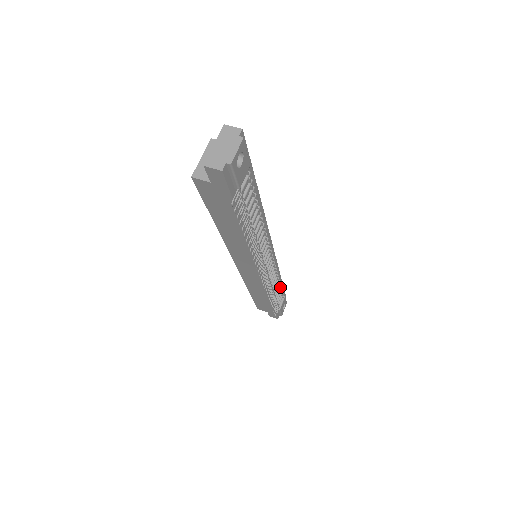
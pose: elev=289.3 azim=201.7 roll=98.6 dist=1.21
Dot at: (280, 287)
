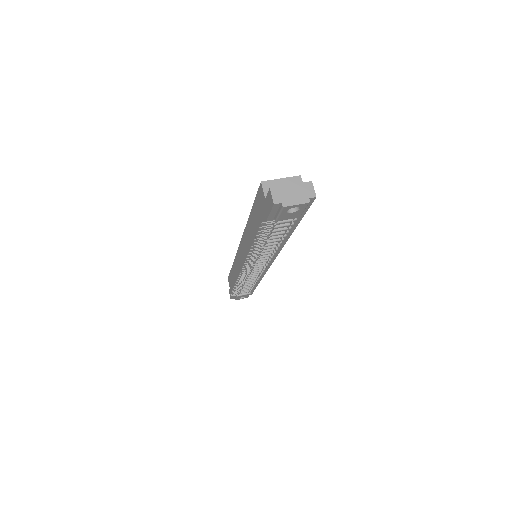
Dot at: (252, 286)
